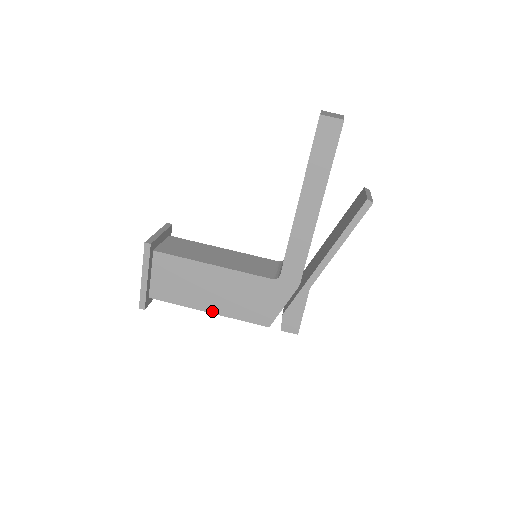
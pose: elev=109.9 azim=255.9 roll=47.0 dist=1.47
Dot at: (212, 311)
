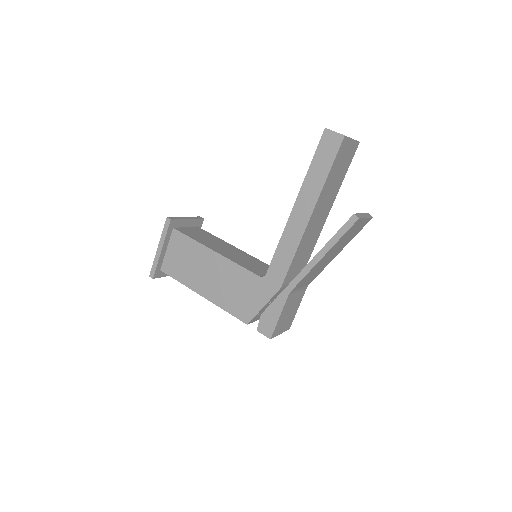
Dot at: (205, 295)
